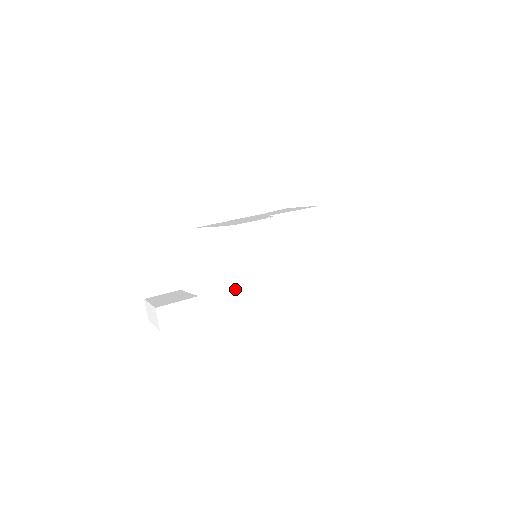
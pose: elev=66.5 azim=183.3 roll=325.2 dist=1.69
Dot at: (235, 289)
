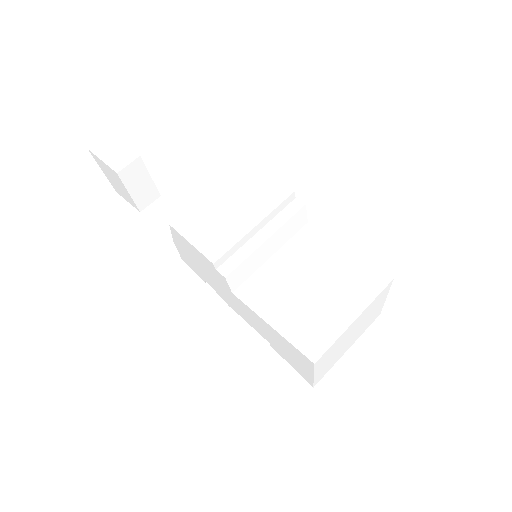
Dot at: occluded
